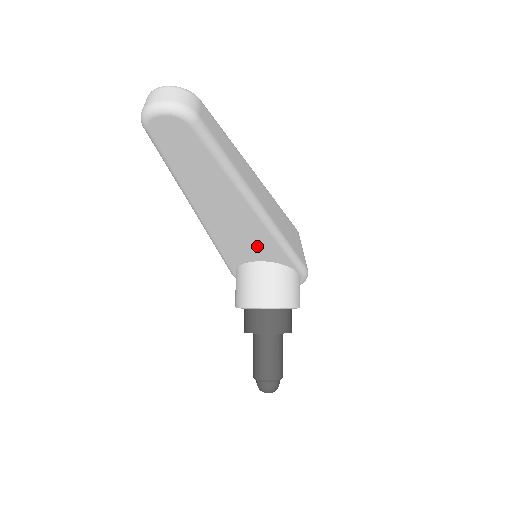
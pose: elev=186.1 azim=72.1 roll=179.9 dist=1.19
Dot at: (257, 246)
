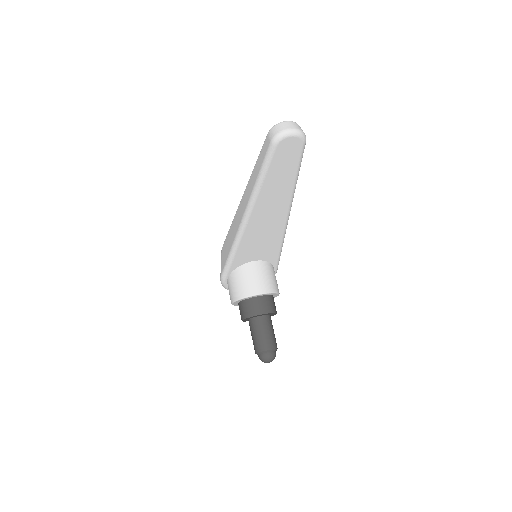
Dot at: (266, 245)
